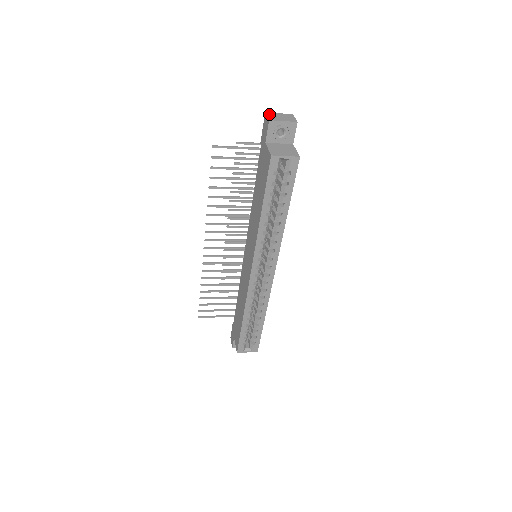
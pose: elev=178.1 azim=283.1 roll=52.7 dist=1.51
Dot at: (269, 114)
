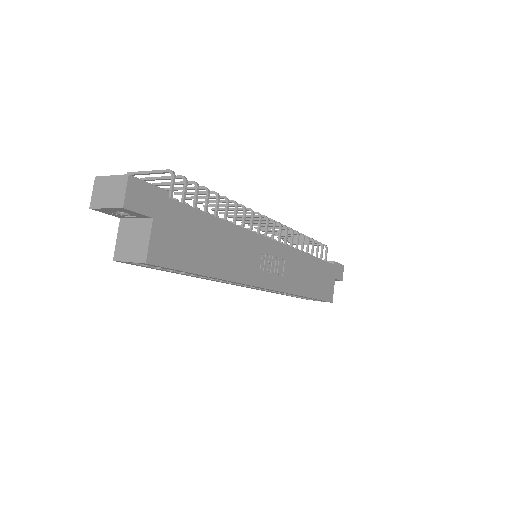
Dot at: (97, 184)
